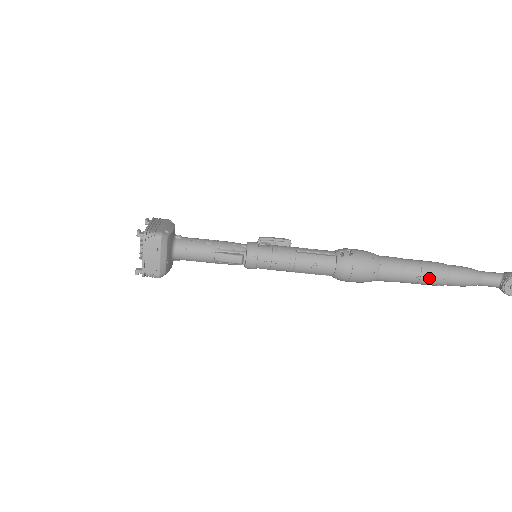
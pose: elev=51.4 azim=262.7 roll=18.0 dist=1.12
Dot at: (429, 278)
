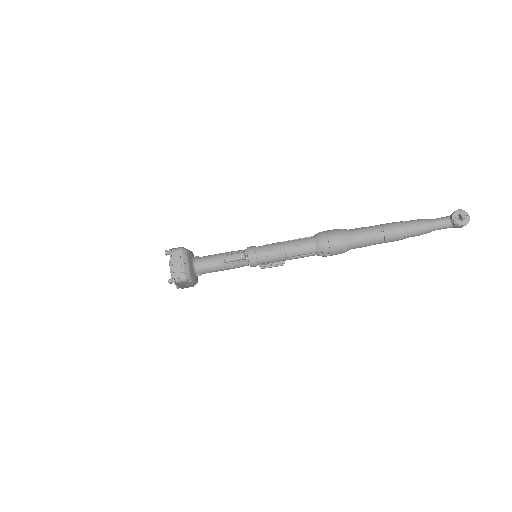
Dot at: (391, 231)
